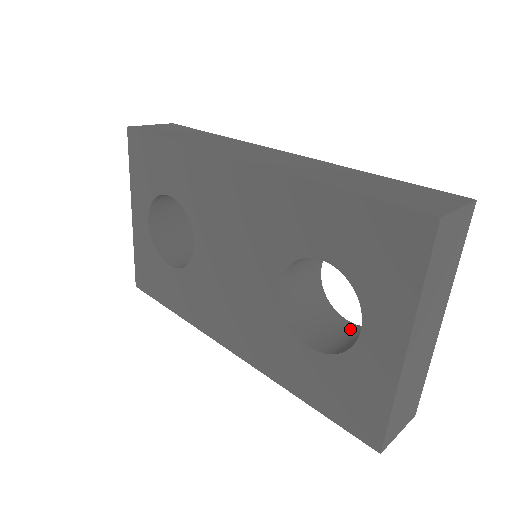
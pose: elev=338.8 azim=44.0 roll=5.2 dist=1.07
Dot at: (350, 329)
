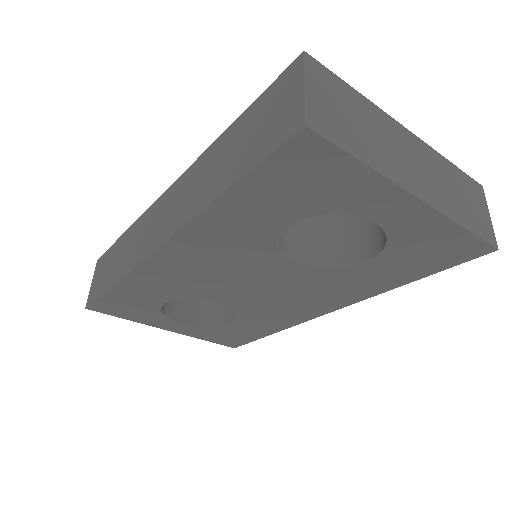
Dot at: occluded
